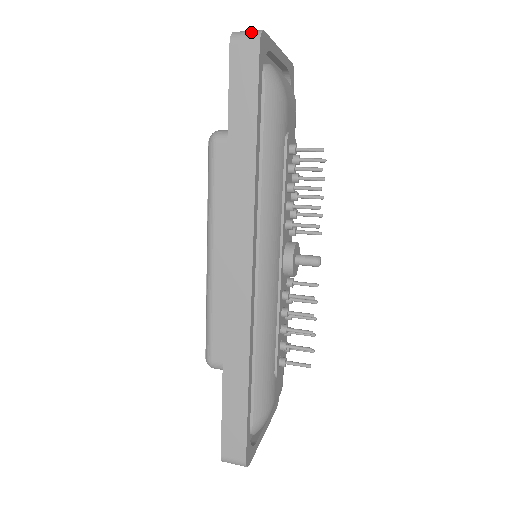
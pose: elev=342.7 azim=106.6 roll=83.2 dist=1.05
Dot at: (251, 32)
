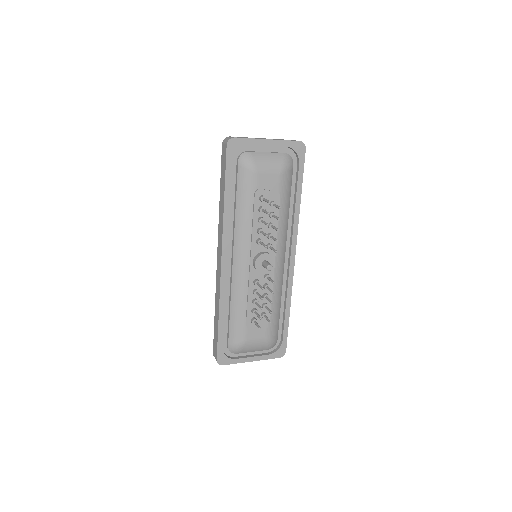
Dot at: (228, 139)
